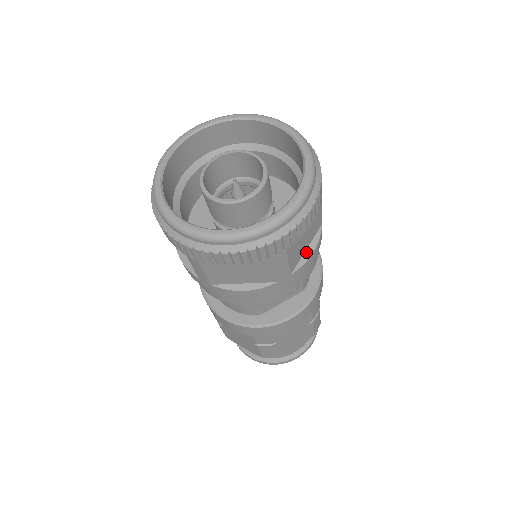
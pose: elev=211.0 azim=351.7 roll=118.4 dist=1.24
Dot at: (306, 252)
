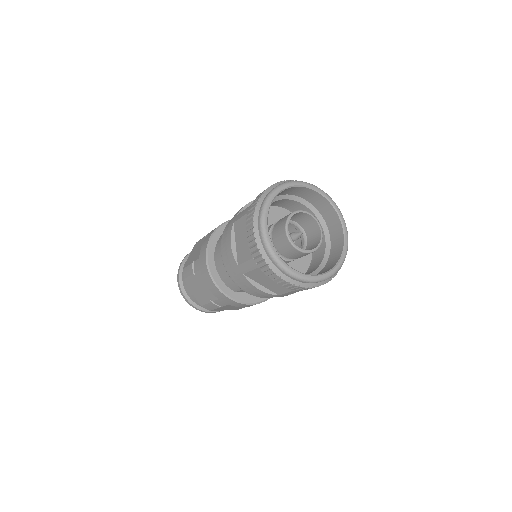
Dot at: occluded
